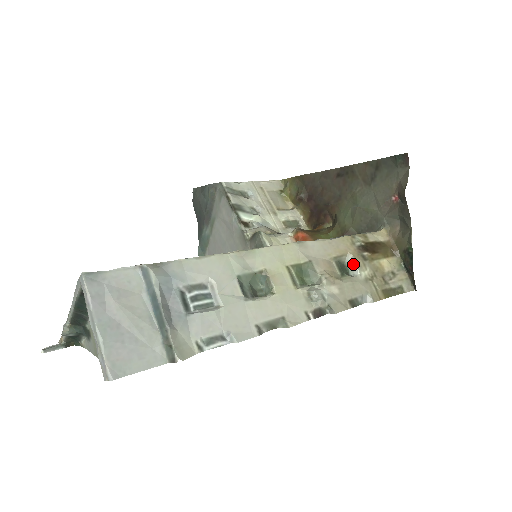
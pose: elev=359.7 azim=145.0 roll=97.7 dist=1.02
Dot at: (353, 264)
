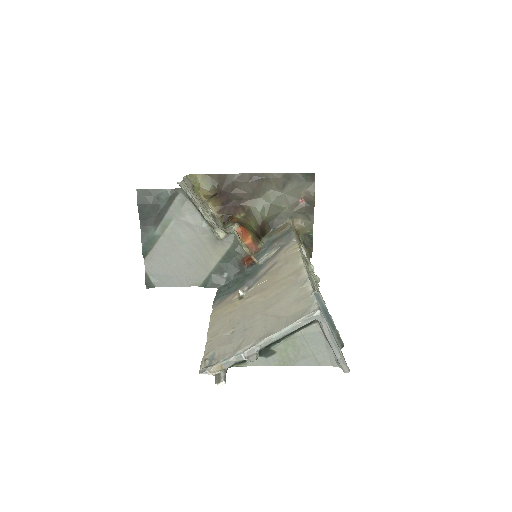
Dot at: (303, 251)
